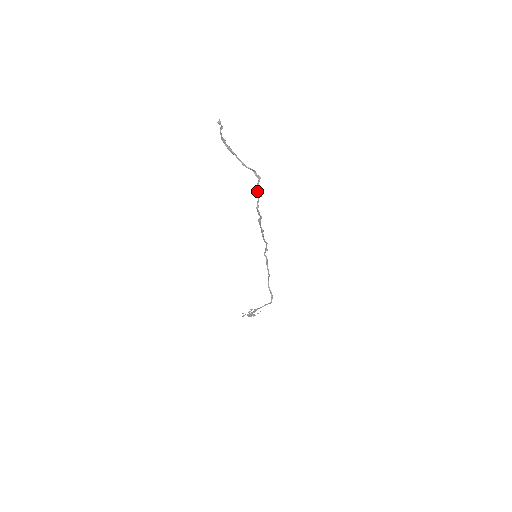
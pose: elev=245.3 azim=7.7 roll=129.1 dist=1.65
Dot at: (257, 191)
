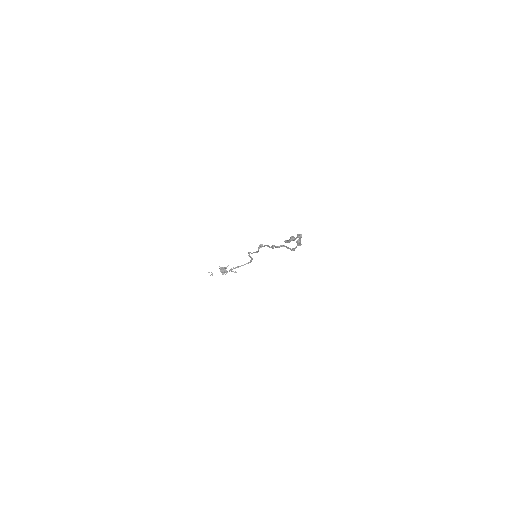
Dot at: (299, 244)
